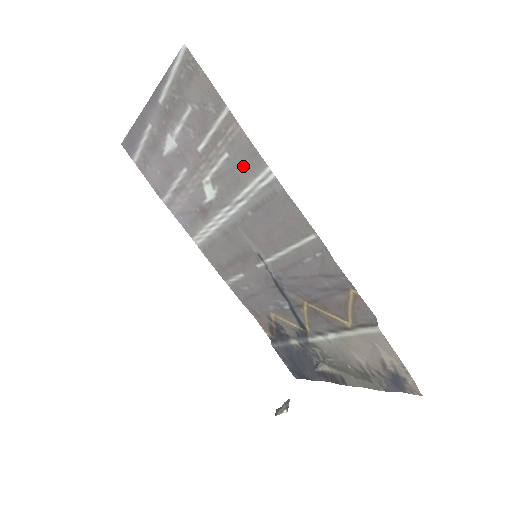
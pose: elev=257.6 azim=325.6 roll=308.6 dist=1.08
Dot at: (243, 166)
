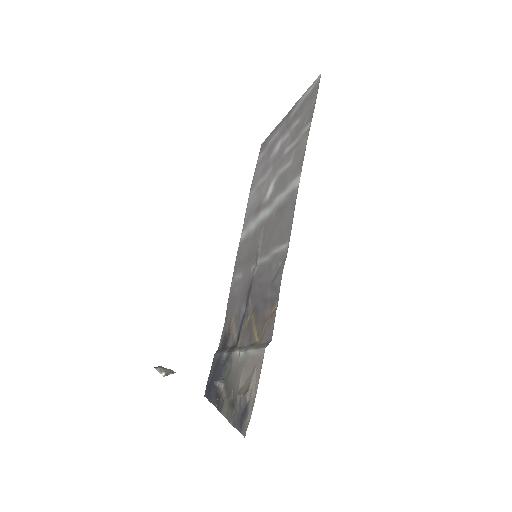
Dot at: (293, 172)
